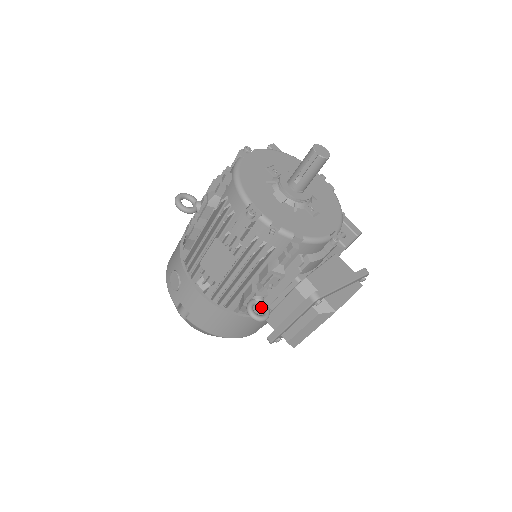
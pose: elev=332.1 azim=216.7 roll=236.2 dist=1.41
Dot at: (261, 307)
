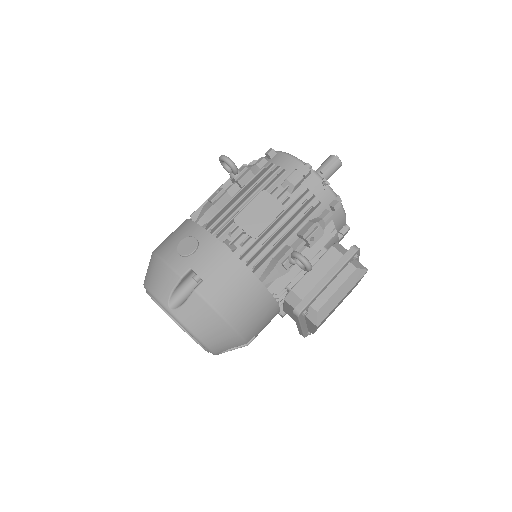
Dot at: (300, 263)
